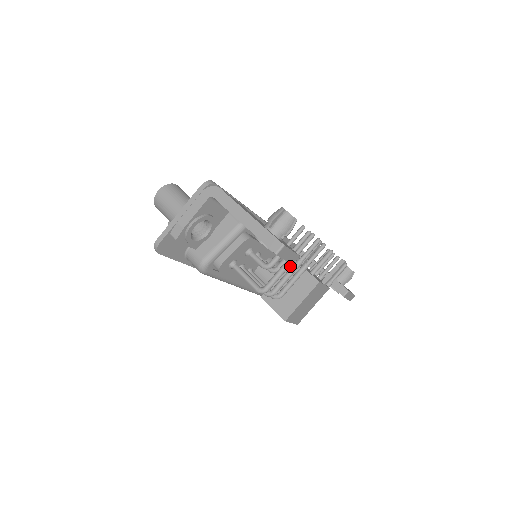
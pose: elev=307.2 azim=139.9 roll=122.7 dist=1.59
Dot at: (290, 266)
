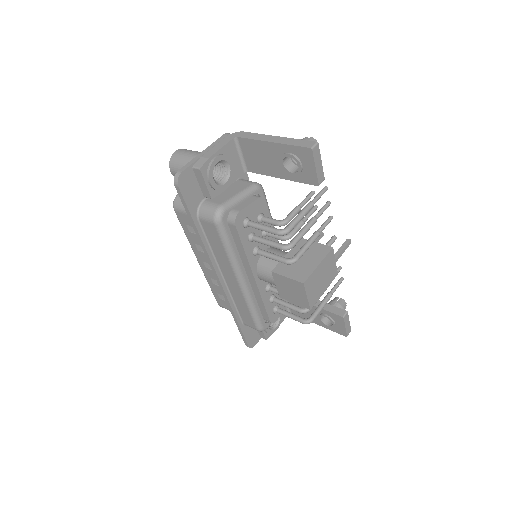
Dot at: (299, 243)
